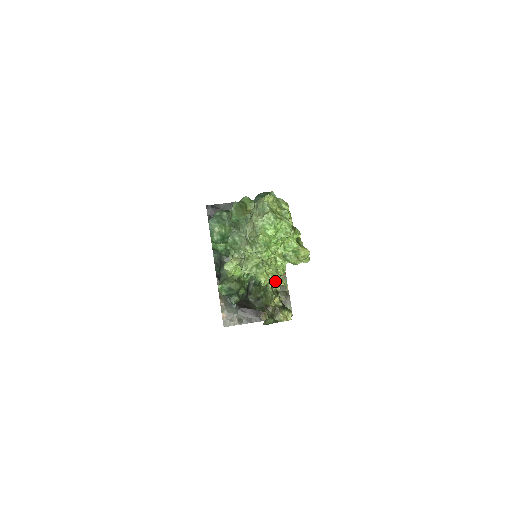
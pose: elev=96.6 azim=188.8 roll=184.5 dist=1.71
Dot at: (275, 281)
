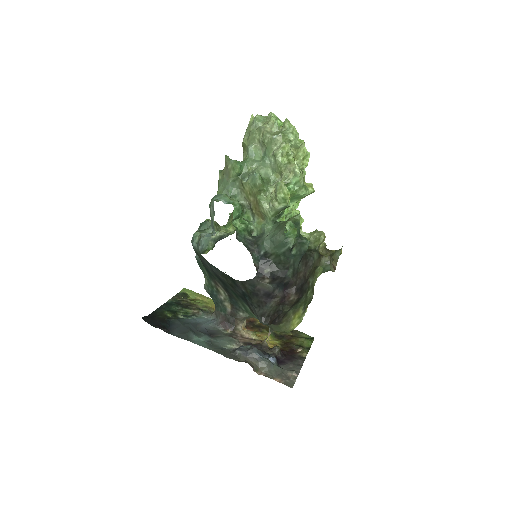
Dot at: occluded
